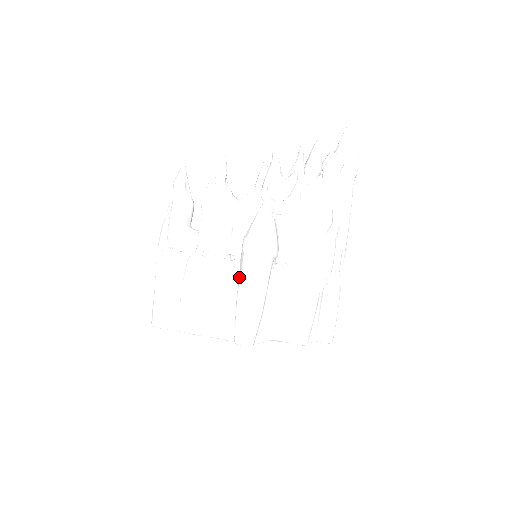
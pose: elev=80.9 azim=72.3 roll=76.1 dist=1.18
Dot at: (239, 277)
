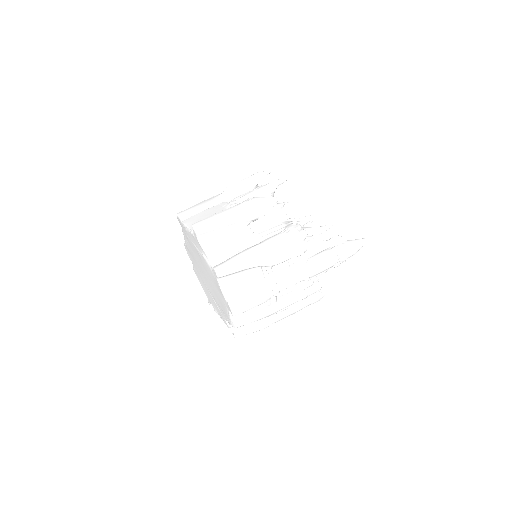
Dot at: occluded
